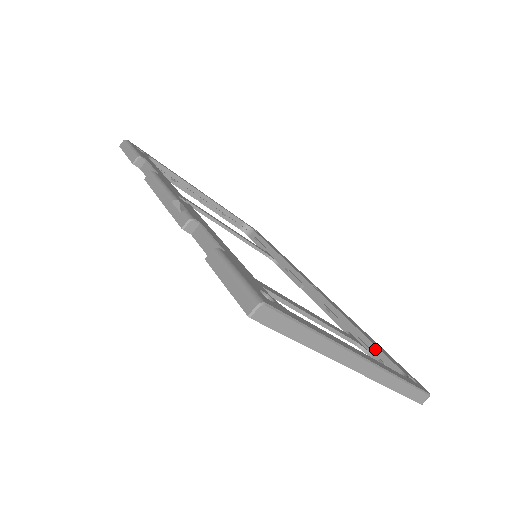
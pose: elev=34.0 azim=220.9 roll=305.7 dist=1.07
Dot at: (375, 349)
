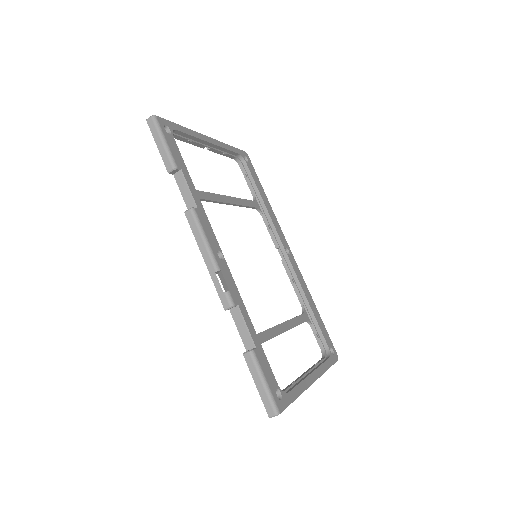
Dot at: (316, 325)
